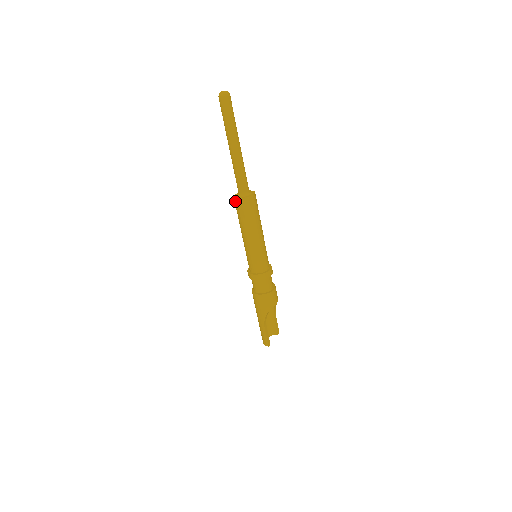
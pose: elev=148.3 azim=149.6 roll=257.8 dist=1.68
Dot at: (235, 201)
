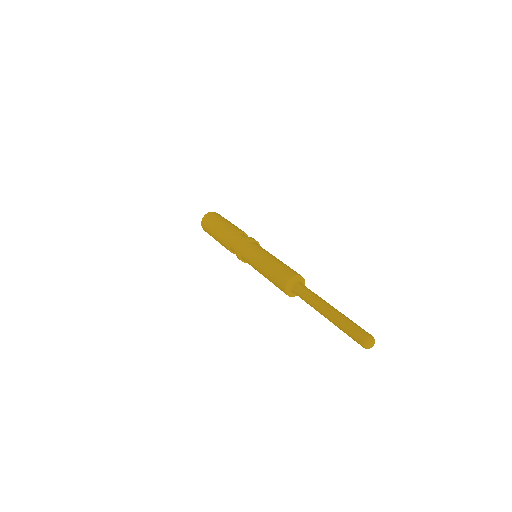
Dot at: (283, 288)
